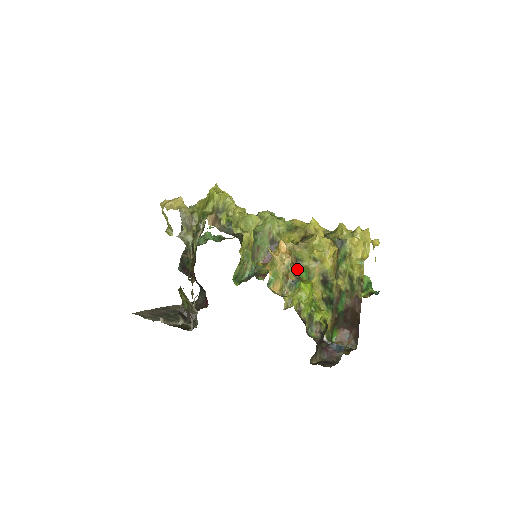
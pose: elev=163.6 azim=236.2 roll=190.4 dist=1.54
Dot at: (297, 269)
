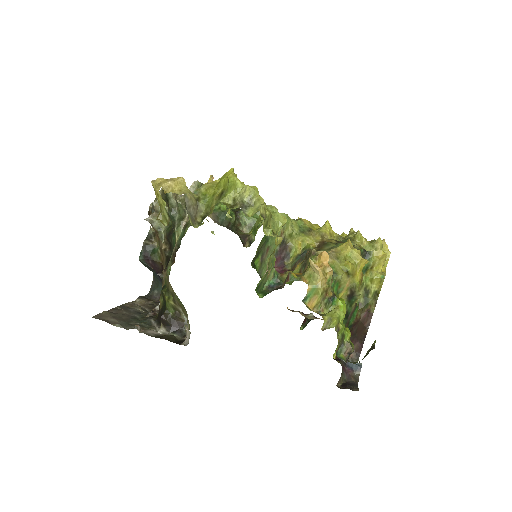
Dot at: occluded
